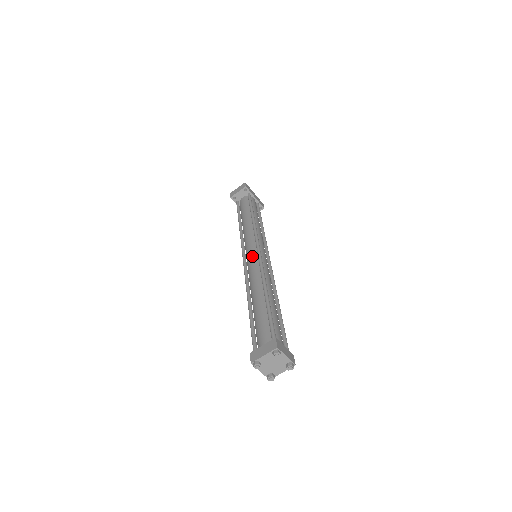
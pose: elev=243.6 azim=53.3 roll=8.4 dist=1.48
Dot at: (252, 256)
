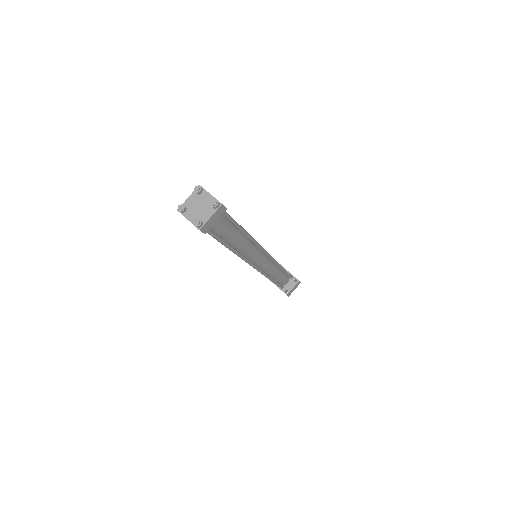
Dot at: occluded
